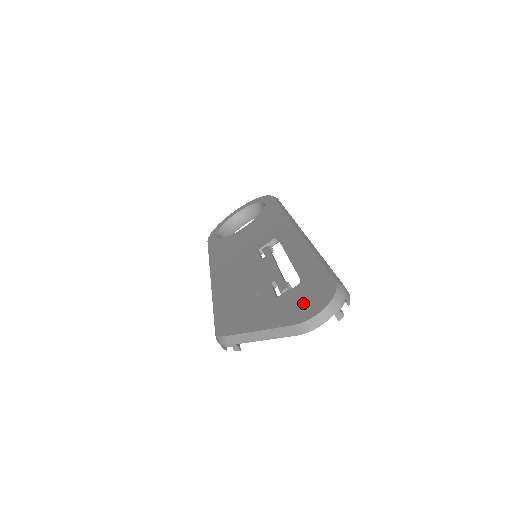
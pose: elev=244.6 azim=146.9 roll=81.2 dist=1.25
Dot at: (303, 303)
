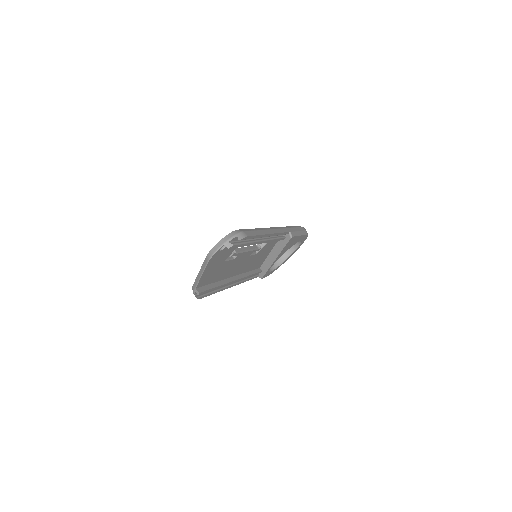
Dot at: occluded
